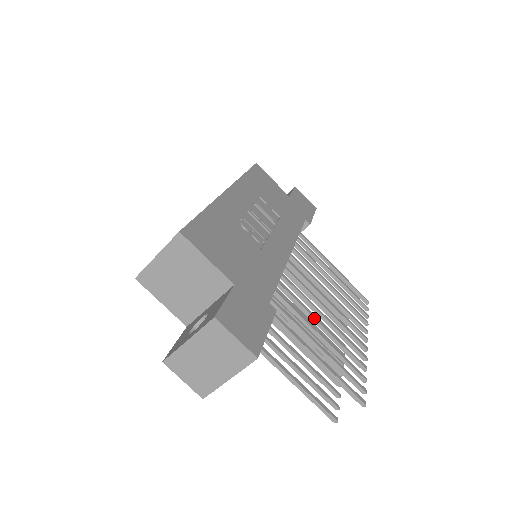
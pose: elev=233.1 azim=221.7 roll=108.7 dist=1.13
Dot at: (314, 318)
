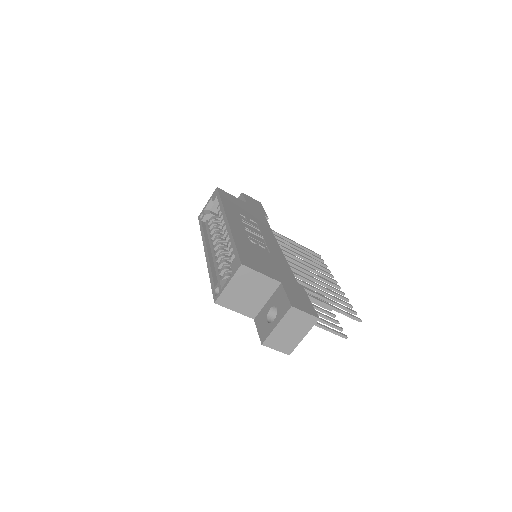
Dot at: (311, 282)
